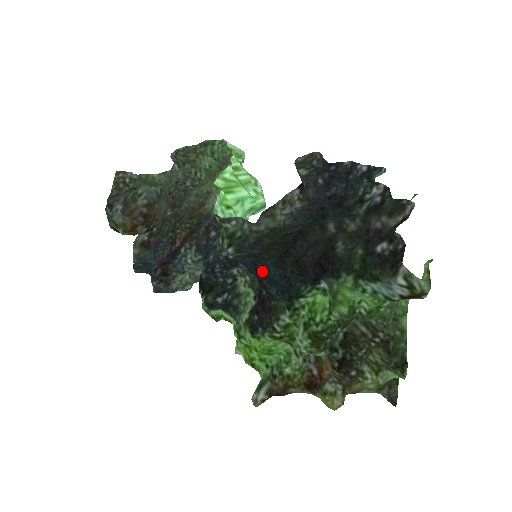
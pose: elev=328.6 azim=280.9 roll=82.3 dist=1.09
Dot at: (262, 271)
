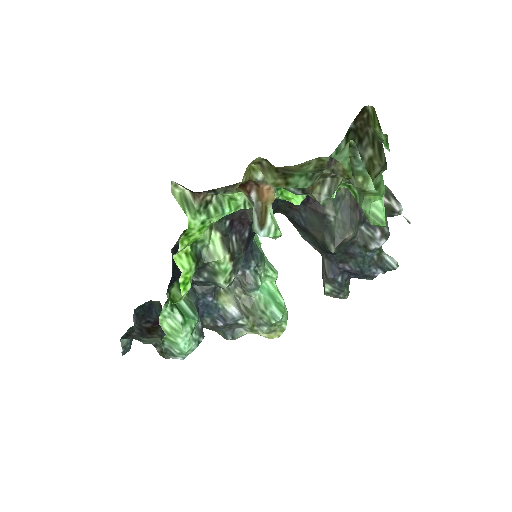
Dot at: occluded
